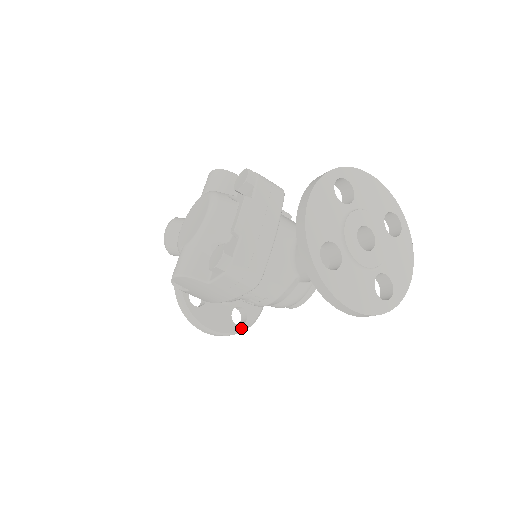
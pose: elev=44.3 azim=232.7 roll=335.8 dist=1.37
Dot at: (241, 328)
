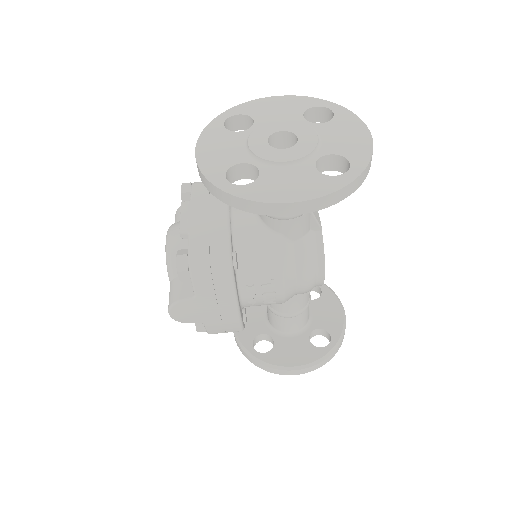
Dot at: (329, 349)
